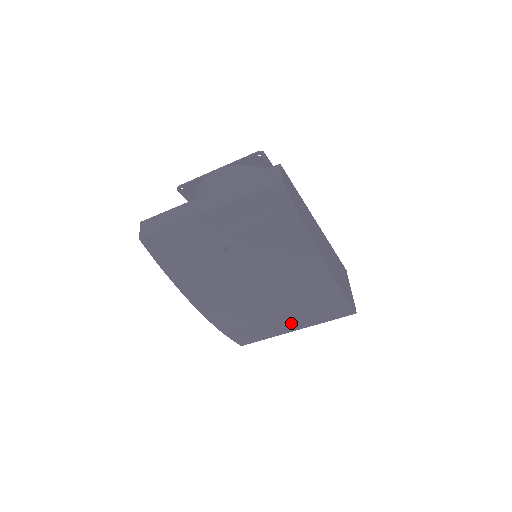
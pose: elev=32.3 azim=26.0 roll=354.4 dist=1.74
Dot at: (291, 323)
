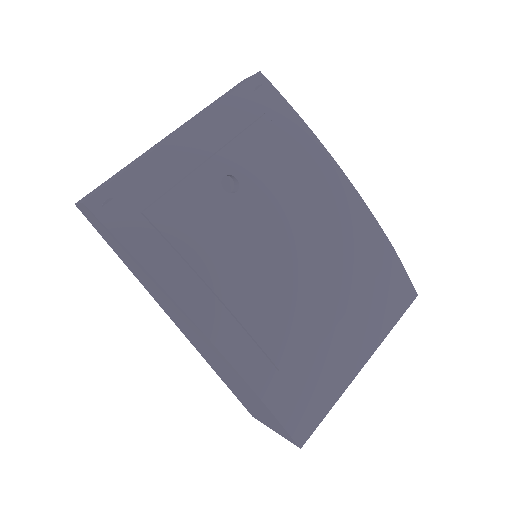
Dot at: (353, 342)
